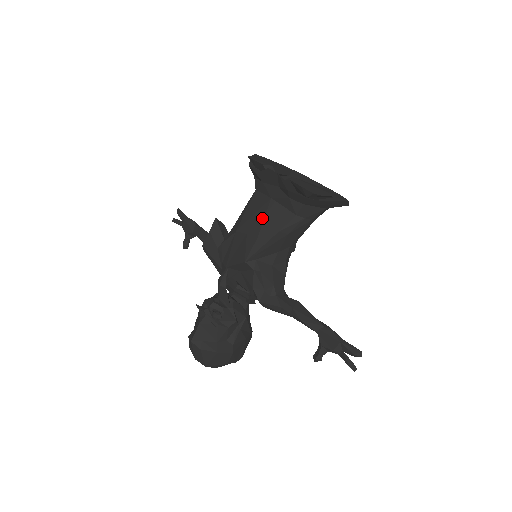
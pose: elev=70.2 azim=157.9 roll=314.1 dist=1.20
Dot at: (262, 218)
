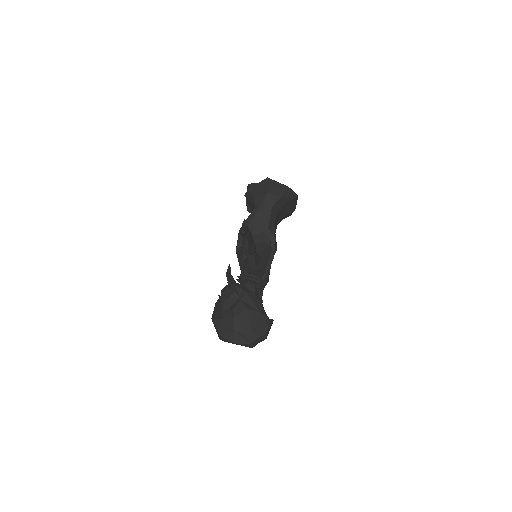
Dot at: occluded
